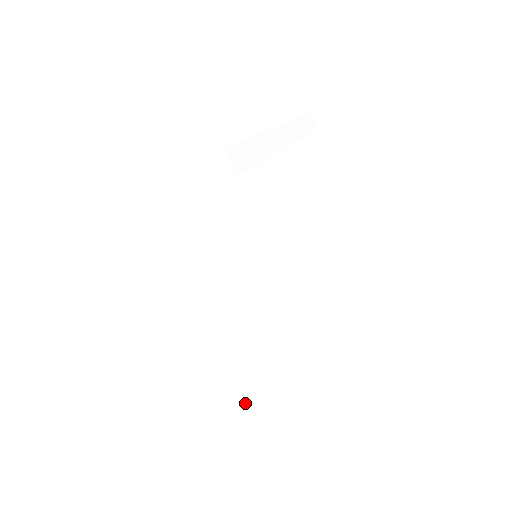
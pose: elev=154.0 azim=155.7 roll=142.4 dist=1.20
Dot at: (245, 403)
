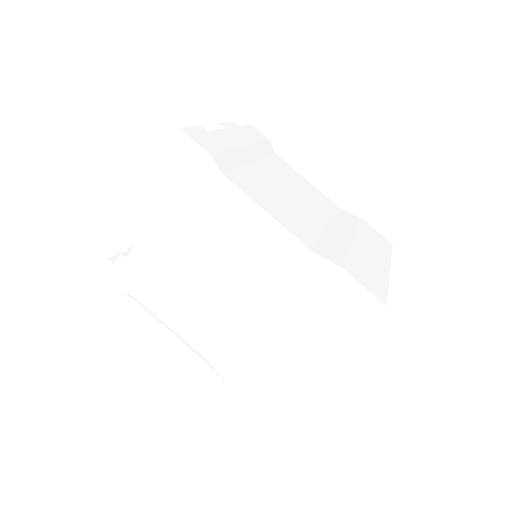
Dot at: (279, 367)
